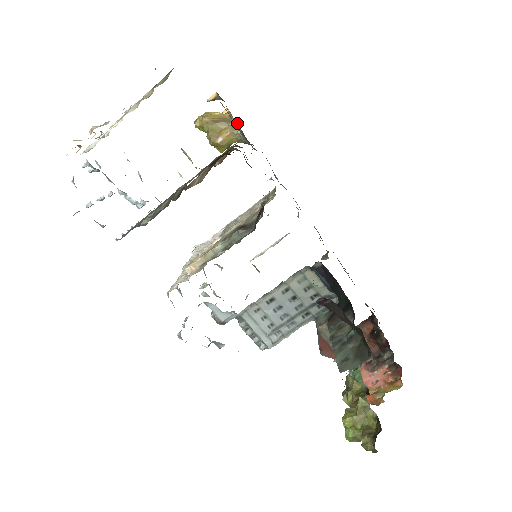
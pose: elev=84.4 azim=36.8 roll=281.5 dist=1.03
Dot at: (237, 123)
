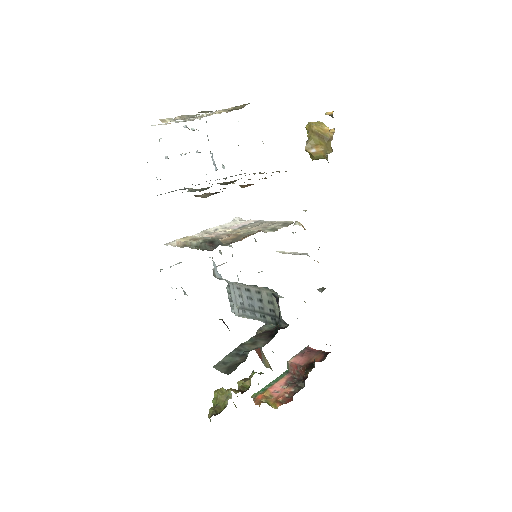
Dot at: (331, 147)
